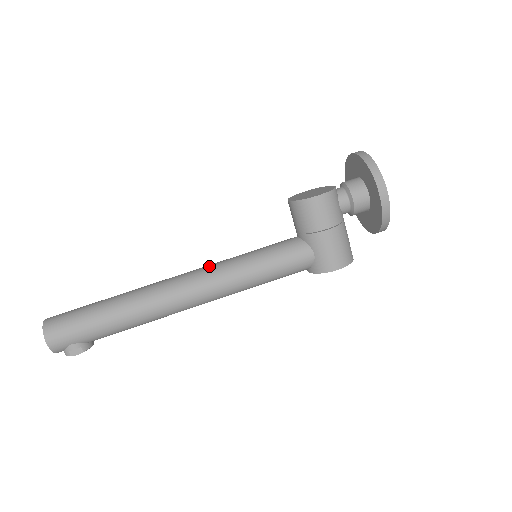
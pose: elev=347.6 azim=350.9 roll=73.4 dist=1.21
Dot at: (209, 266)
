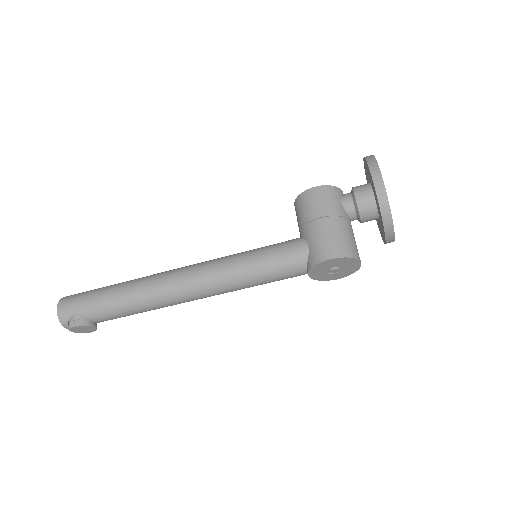
Dot at: occluded
